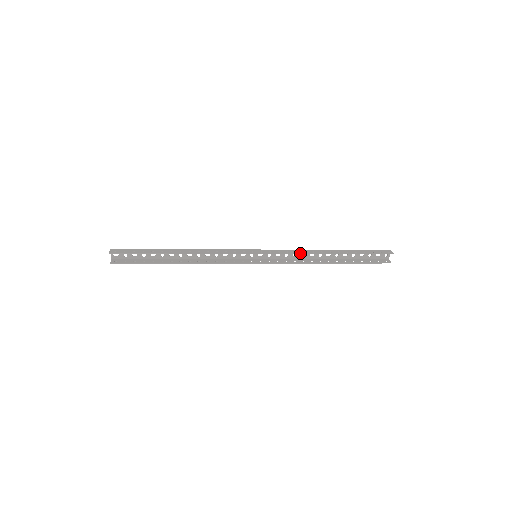
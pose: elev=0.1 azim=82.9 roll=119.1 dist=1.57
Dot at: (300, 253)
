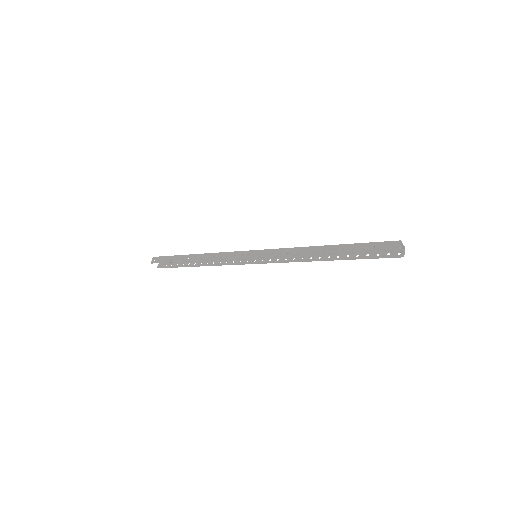
Dot at: (290, 255)
